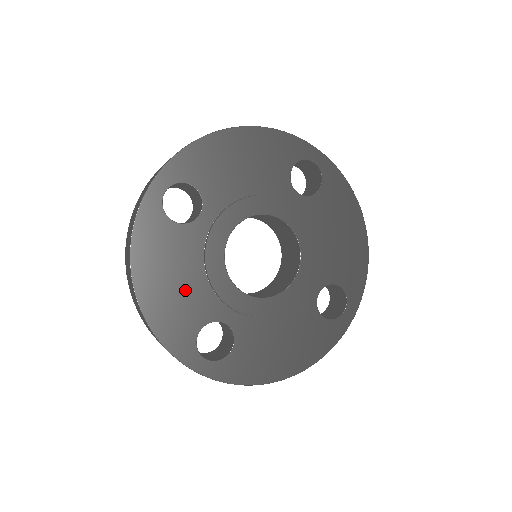
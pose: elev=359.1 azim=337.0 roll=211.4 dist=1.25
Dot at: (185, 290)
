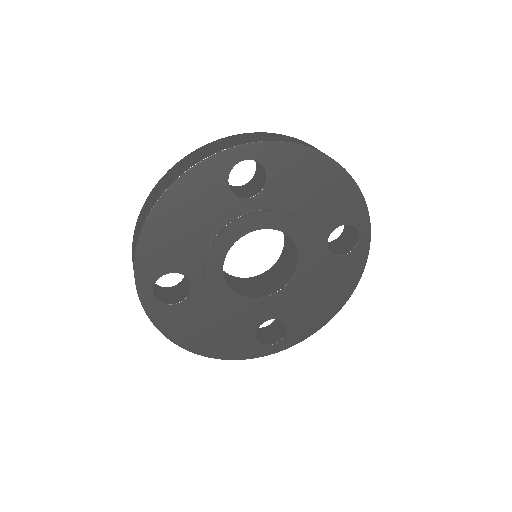
Dot at: (225, 327)
